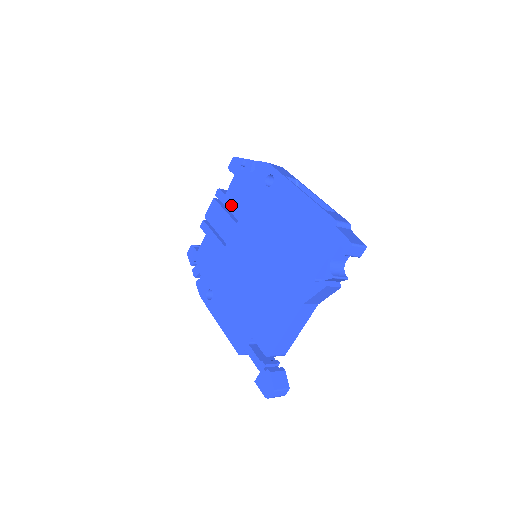
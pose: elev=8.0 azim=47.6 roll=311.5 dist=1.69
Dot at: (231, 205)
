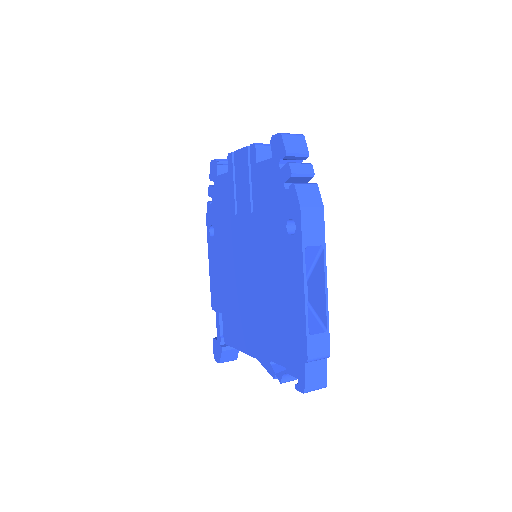
Dot at: (255, 185)
